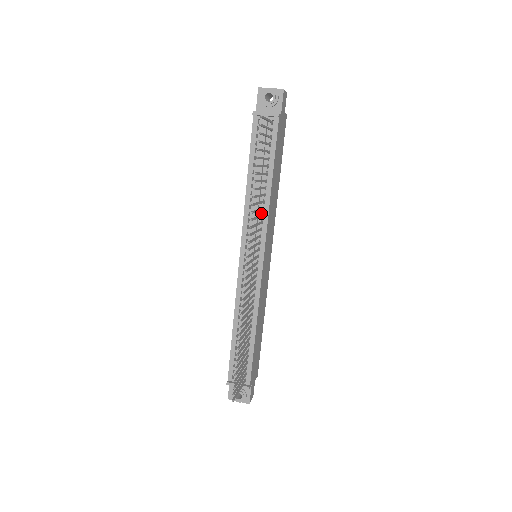
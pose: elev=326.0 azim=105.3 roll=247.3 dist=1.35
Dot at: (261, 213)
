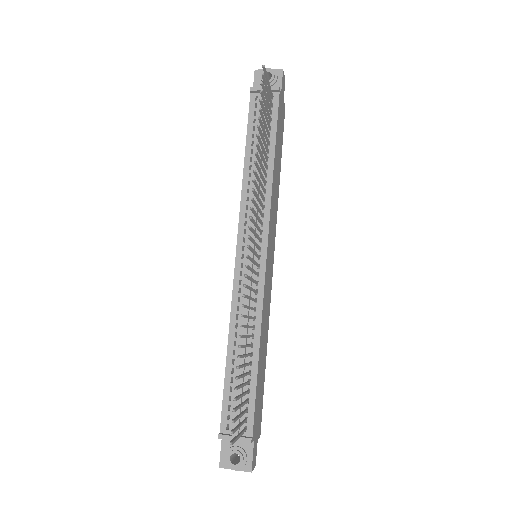
Dot at: occluded
